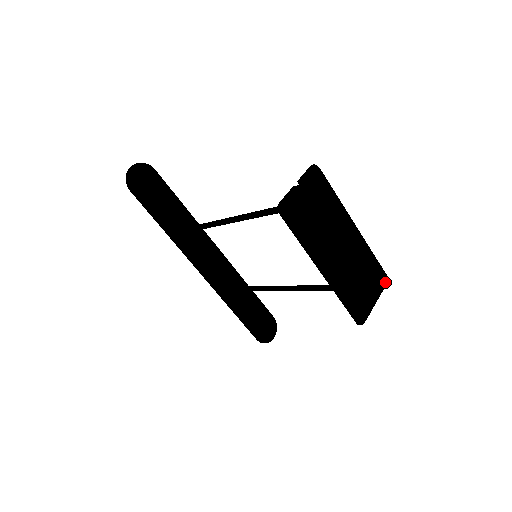
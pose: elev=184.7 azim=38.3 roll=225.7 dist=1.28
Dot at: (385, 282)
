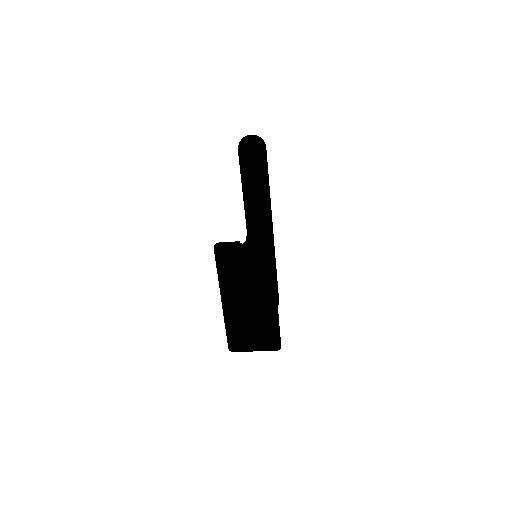
Dot at: (270, 348)
